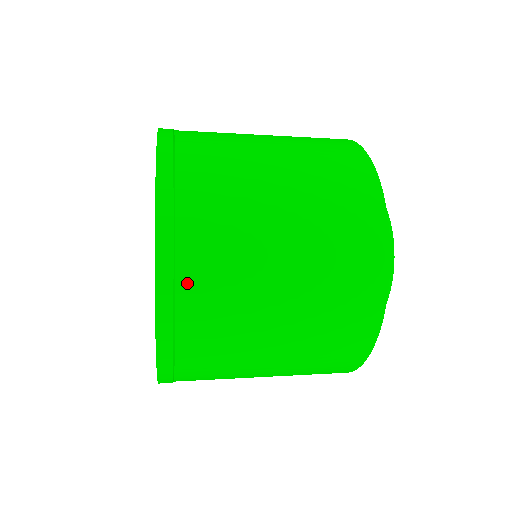
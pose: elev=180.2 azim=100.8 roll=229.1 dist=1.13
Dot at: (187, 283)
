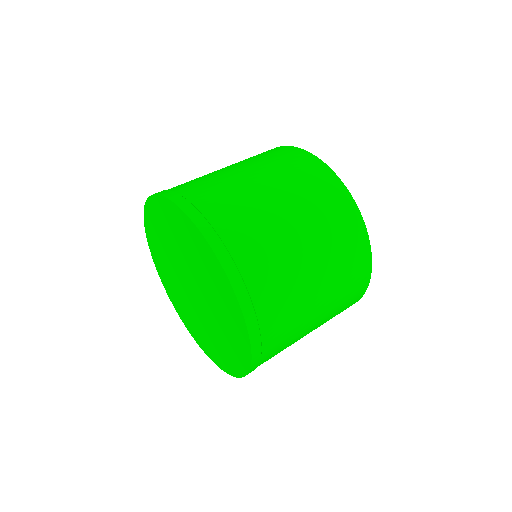
Dot at: (266, 325)
